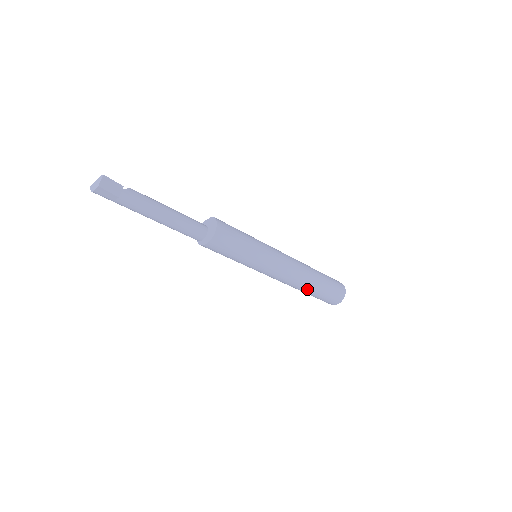
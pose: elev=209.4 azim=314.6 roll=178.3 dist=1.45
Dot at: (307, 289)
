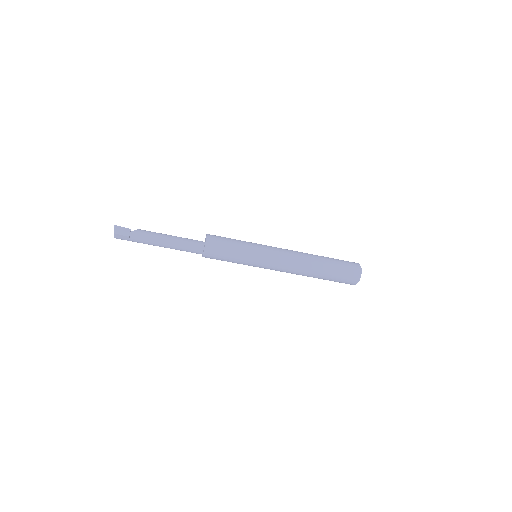
Dot at: (314, 274)
